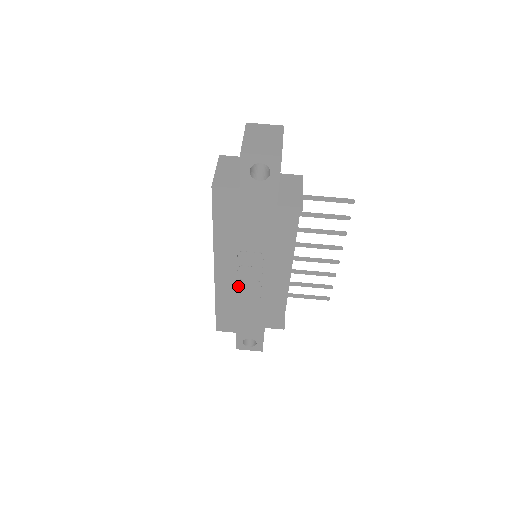
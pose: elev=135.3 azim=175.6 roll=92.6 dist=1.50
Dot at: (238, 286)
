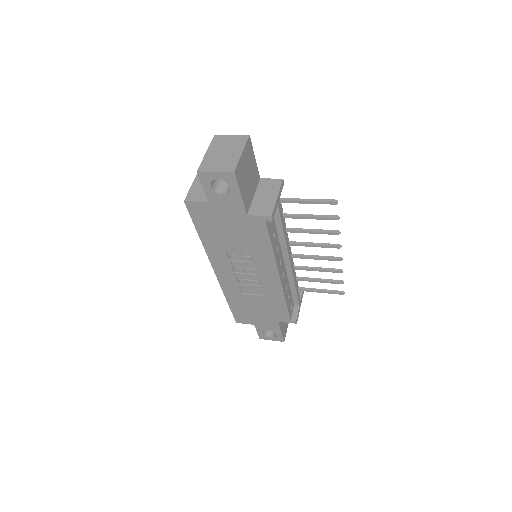
Dot at: (240, 285)
